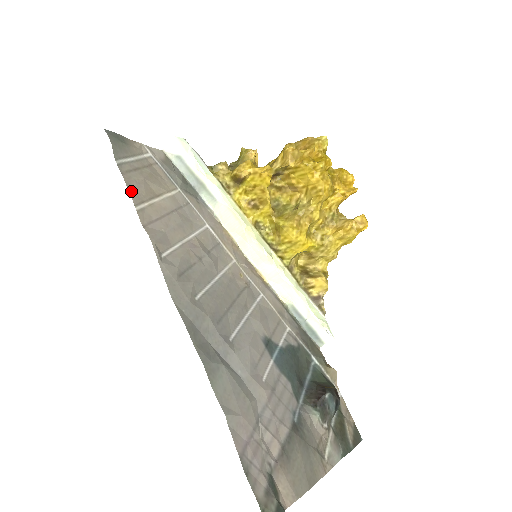
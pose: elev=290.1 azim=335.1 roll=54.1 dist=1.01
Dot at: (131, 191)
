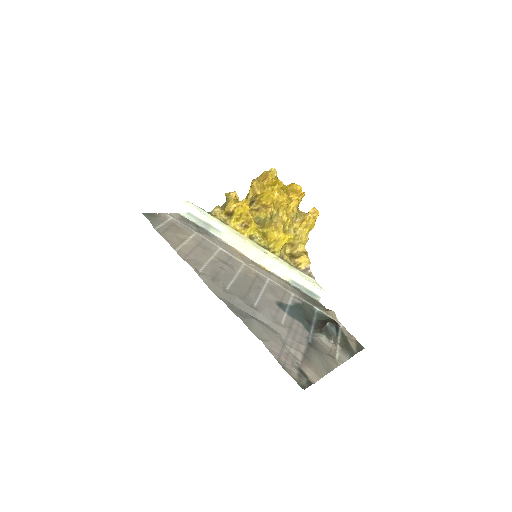
Dot at: (169, 242)
